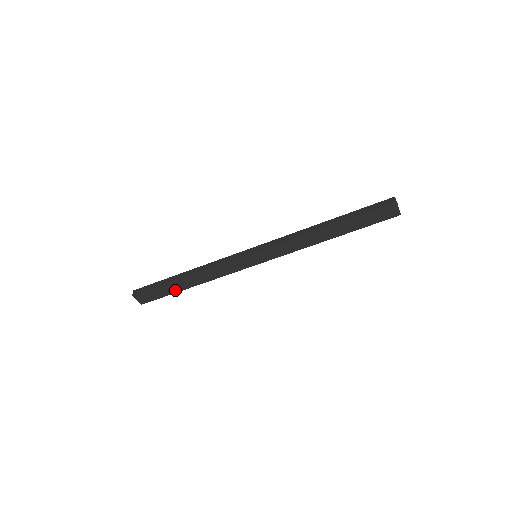
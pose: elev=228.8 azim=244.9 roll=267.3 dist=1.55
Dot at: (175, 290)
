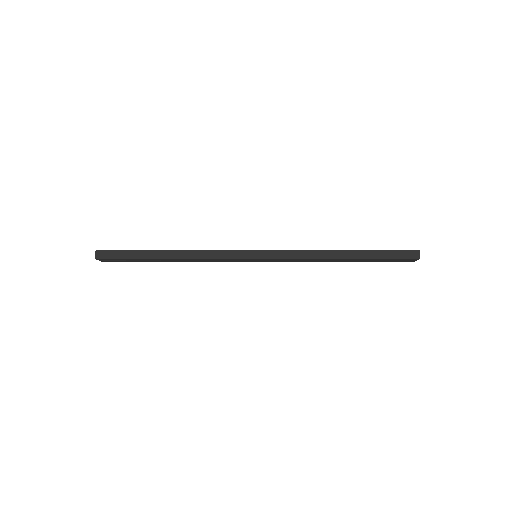
Dot at: (150, 261)
